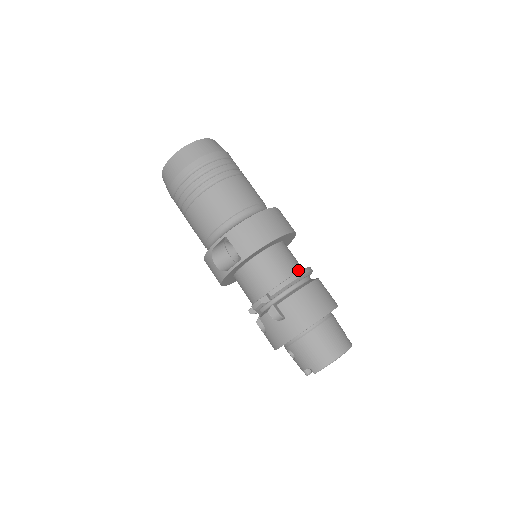
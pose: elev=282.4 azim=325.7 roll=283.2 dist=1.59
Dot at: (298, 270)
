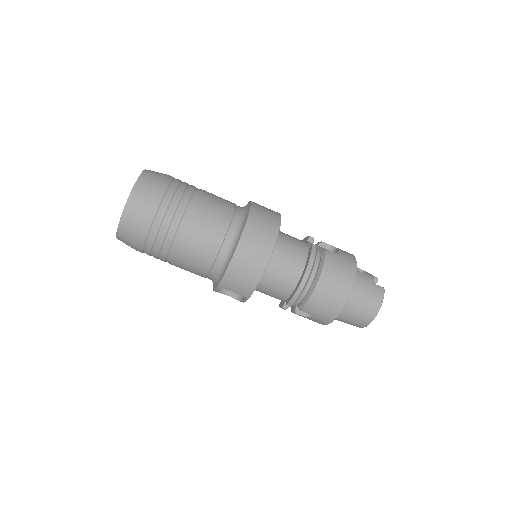
Dot at: (302, 266)
